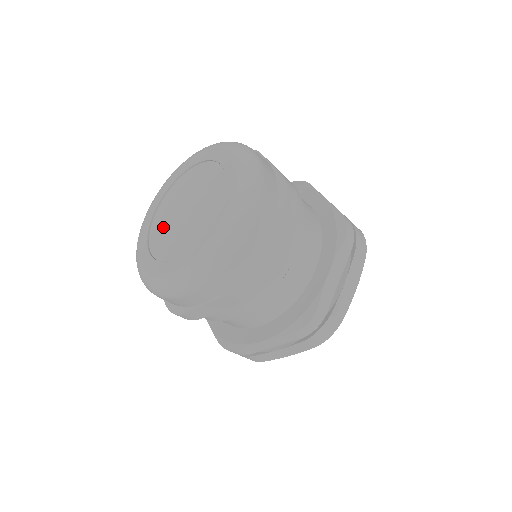
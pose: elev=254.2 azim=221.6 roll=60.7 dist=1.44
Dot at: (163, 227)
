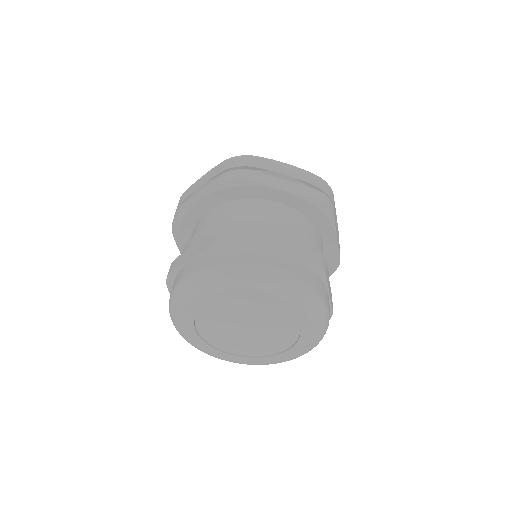
Dot at: (216, 324)
